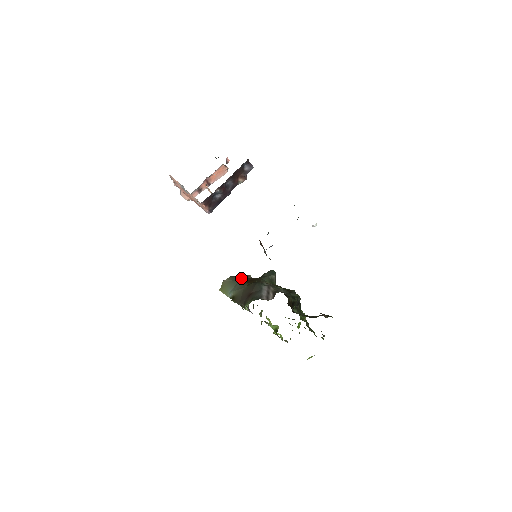
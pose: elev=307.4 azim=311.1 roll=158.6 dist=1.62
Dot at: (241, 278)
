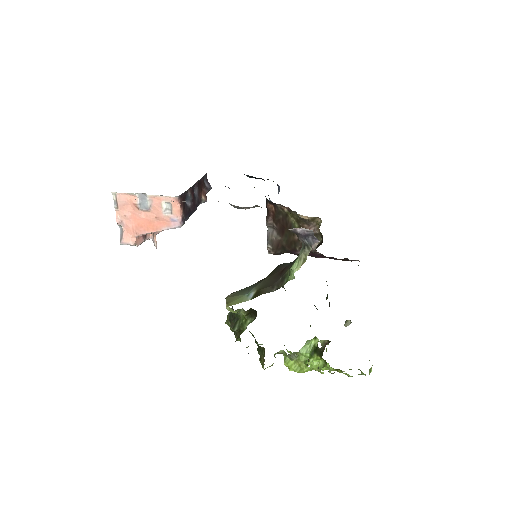
Dot at: occluded
